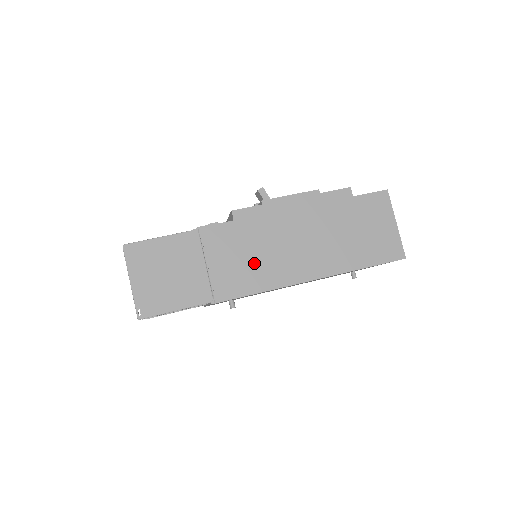
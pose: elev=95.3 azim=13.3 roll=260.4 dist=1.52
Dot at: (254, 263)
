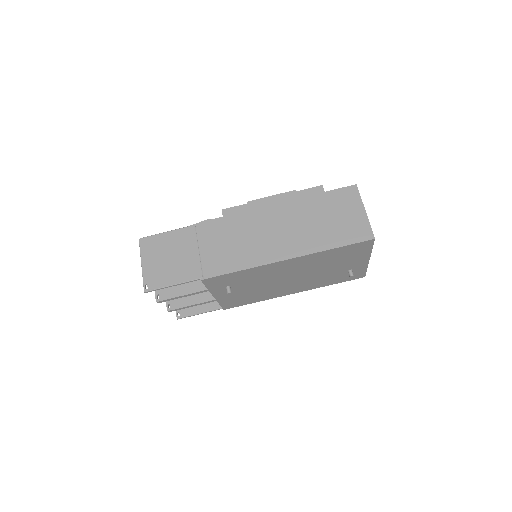
Dot at: (237, 248)
